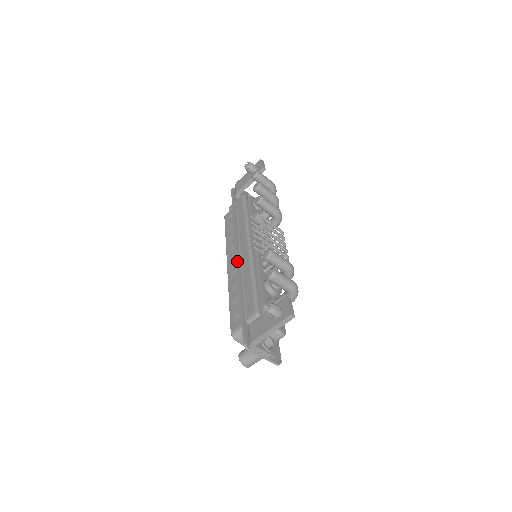
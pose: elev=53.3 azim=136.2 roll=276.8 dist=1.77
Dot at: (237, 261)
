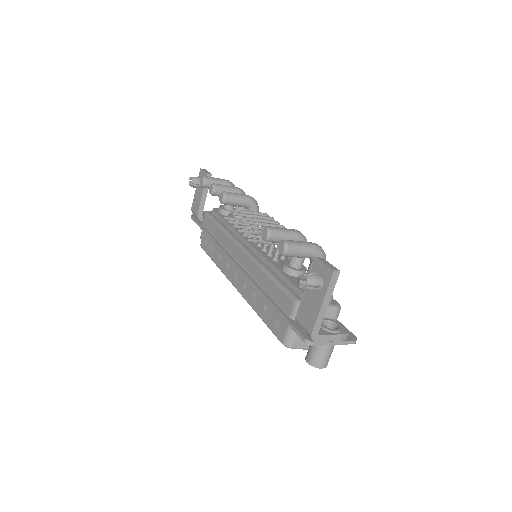
Dot at: (240, 271)
